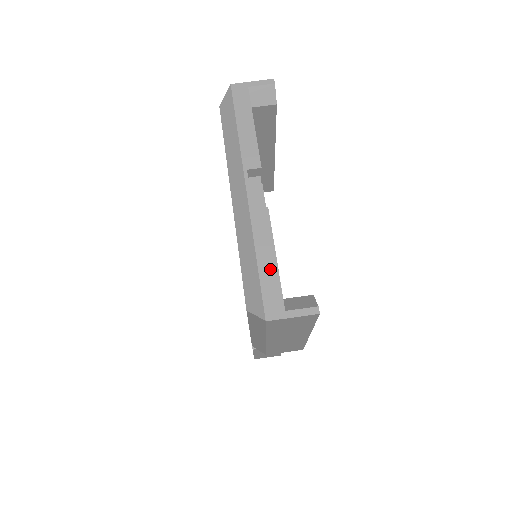
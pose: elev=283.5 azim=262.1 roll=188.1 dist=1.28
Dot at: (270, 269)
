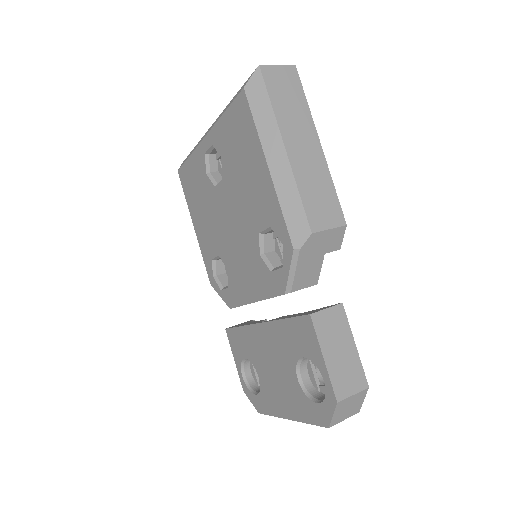
Dot at: occluded
